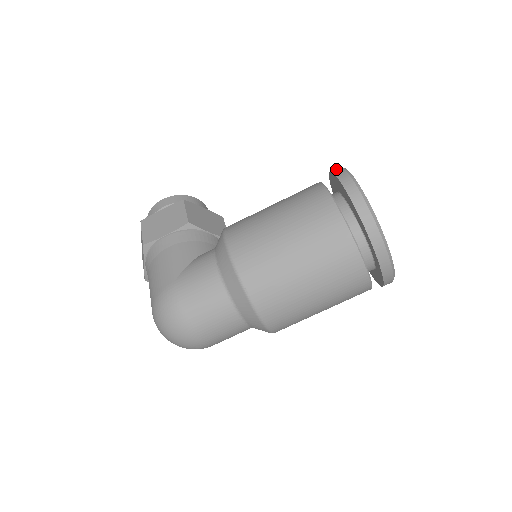
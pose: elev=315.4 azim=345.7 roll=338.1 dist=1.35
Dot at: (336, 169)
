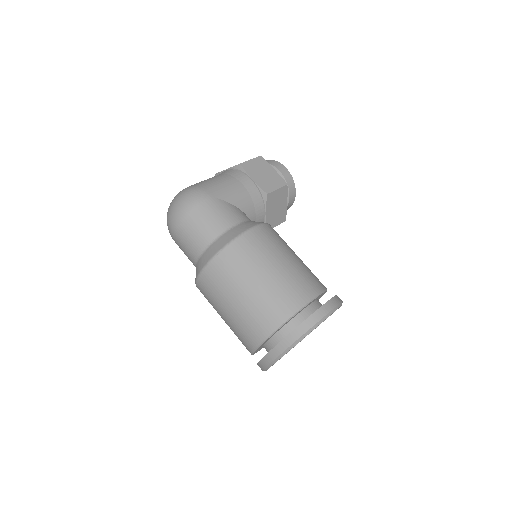
Dot at: (338, 299)
